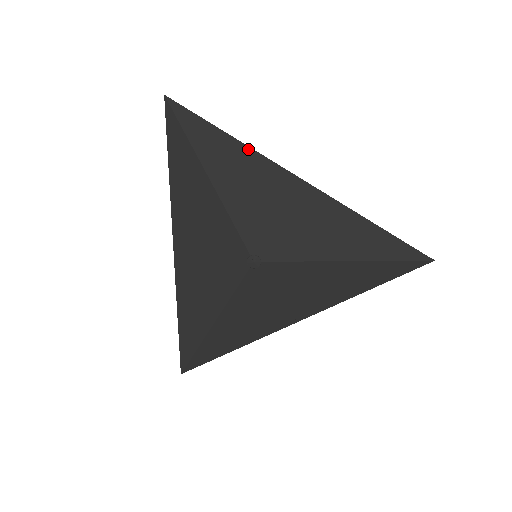
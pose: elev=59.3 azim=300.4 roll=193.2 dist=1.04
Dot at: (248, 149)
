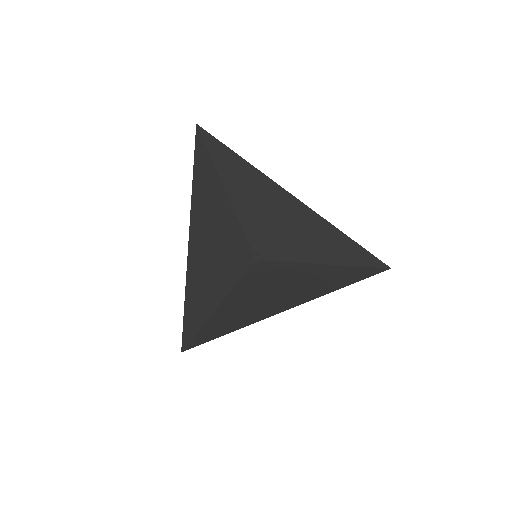
Dot at: (258, 172)
